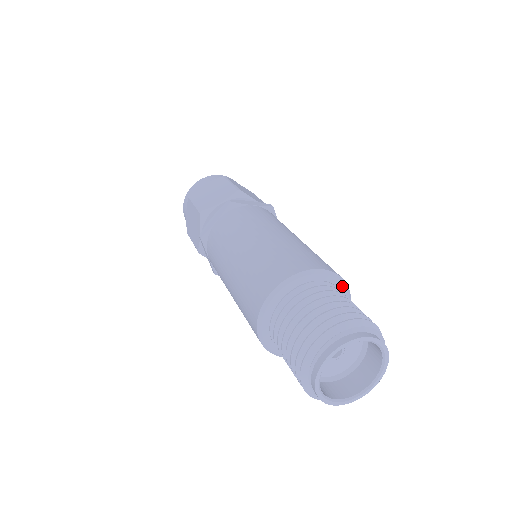
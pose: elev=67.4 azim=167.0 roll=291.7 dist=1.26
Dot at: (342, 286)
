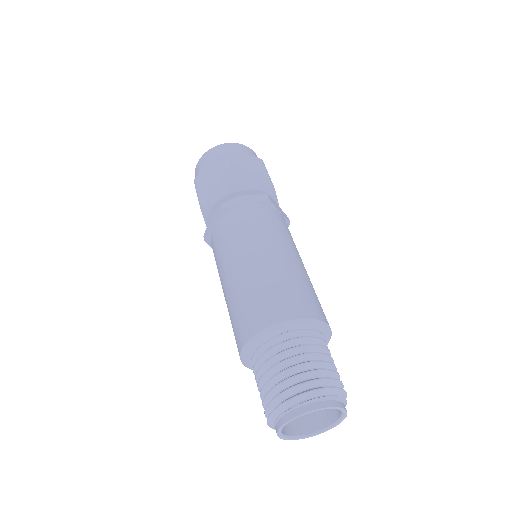
Dot at: (327, 343)
